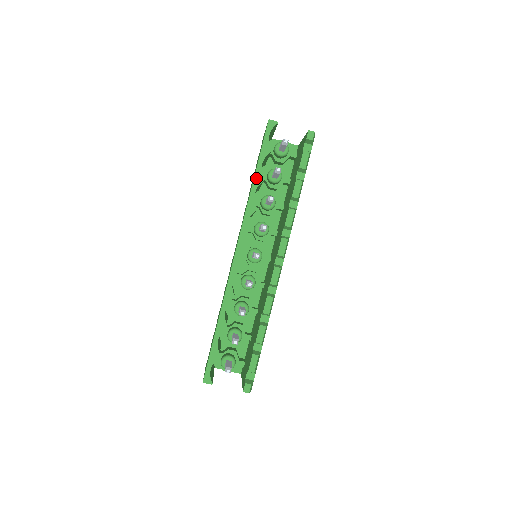
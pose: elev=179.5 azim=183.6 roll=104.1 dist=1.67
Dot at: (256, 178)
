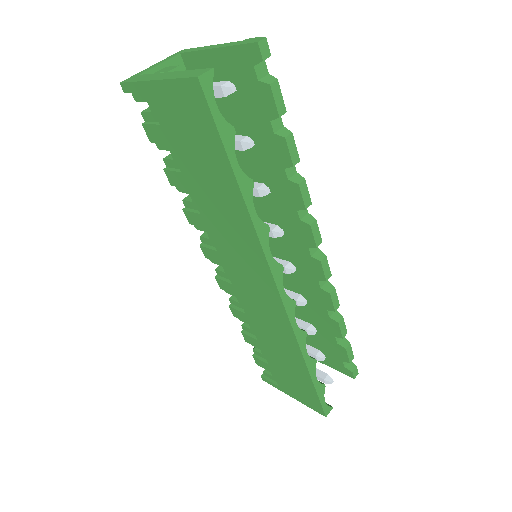
Dot at: (243, 189)
